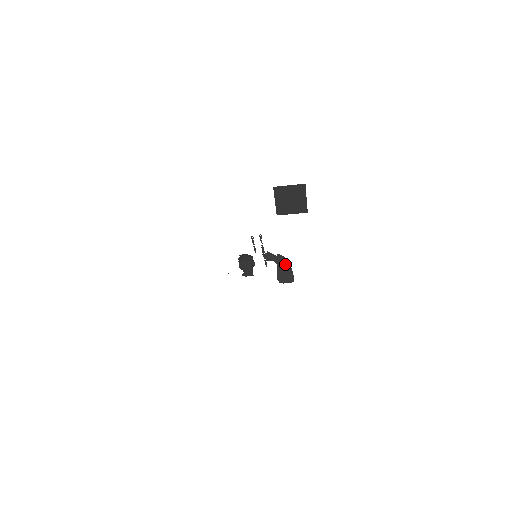
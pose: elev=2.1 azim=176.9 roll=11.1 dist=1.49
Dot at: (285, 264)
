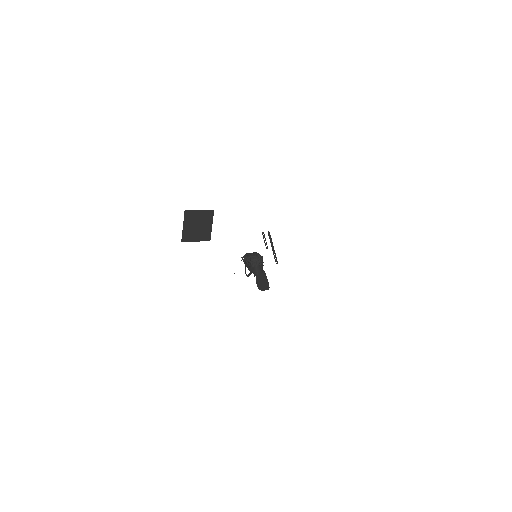
Dot at: occluded
